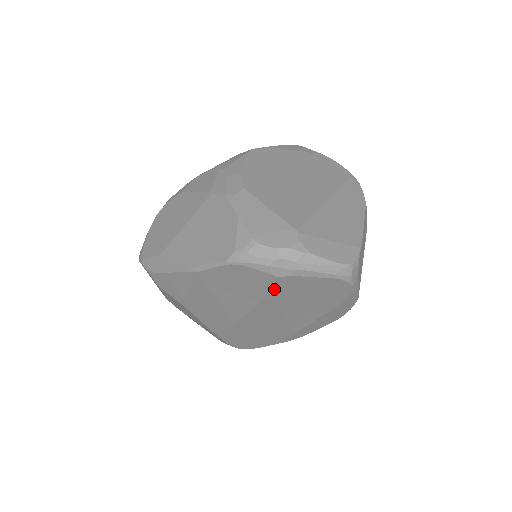
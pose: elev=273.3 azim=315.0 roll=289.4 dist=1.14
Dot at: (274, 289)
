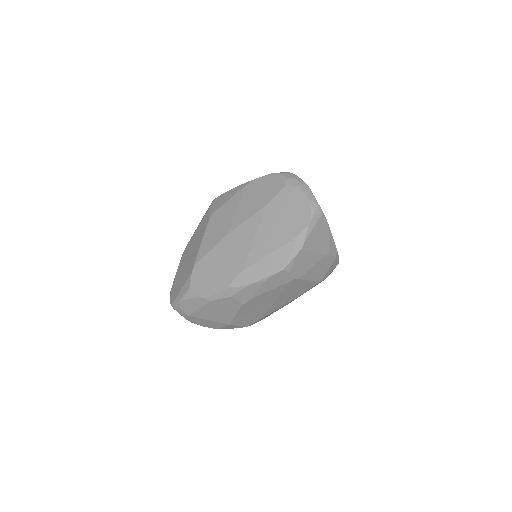
Dot at: (276, 198)
